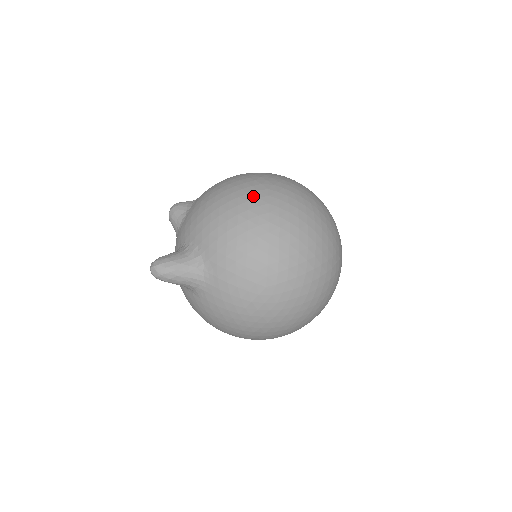
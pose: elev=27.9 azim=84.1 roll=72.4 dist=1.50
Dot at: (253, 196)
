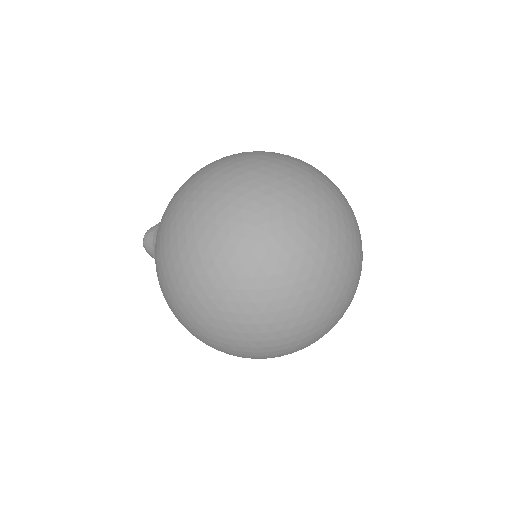
Dot at: (198, 338)
